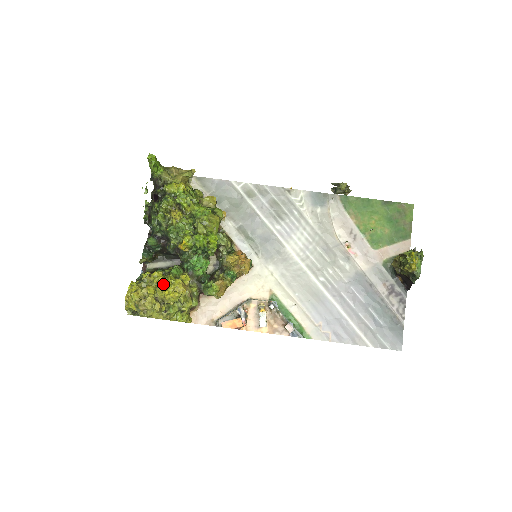
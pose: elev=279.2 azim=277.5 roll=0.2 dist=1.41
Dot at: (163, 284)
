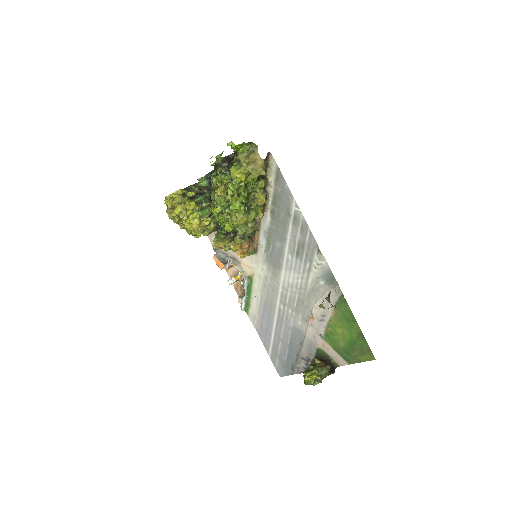
Dot at: (187, 214)
